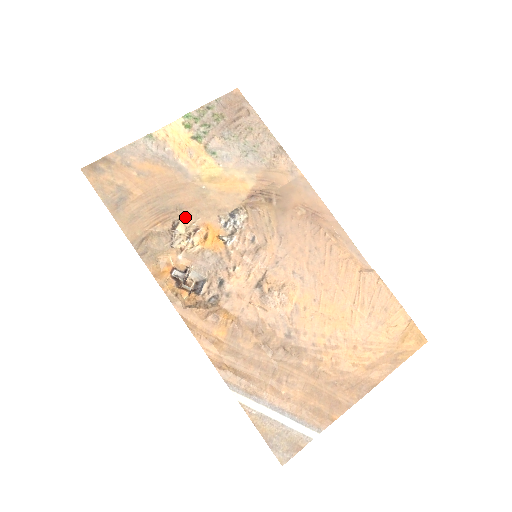
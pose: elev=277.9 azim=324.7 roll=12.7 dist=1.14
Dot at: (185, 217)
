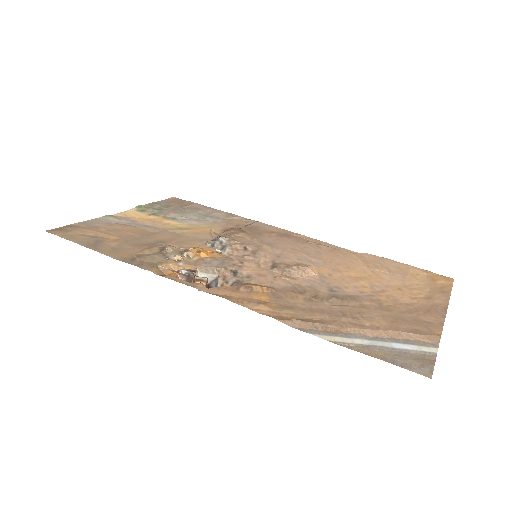
Dot at: (170, 245)
